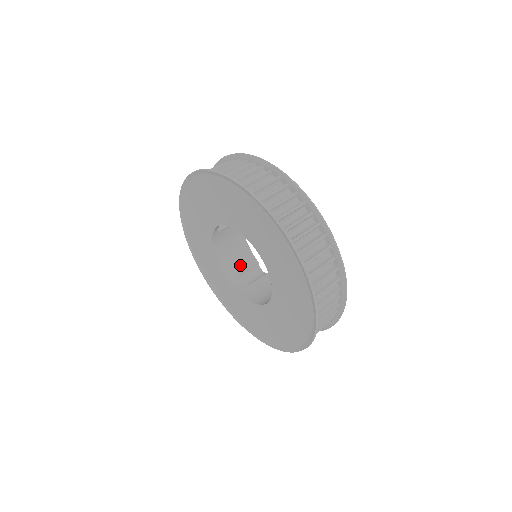
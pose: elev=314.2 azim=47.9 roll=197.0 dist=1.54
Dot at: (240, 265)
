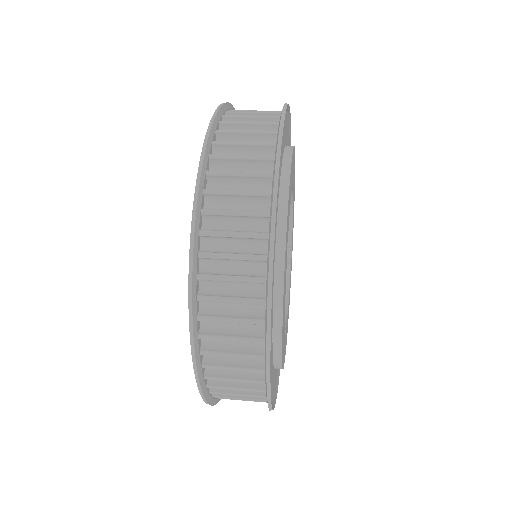
Dot at: occluded
